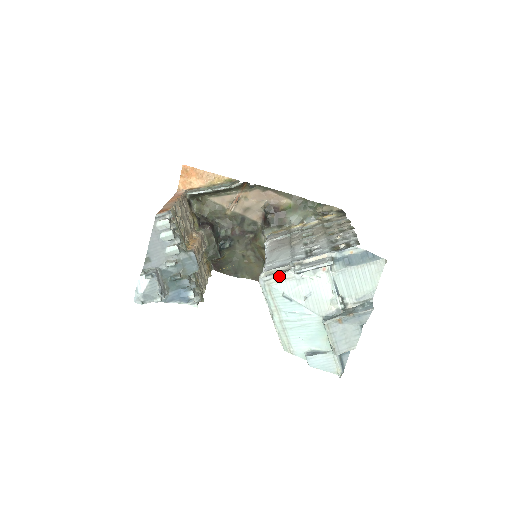
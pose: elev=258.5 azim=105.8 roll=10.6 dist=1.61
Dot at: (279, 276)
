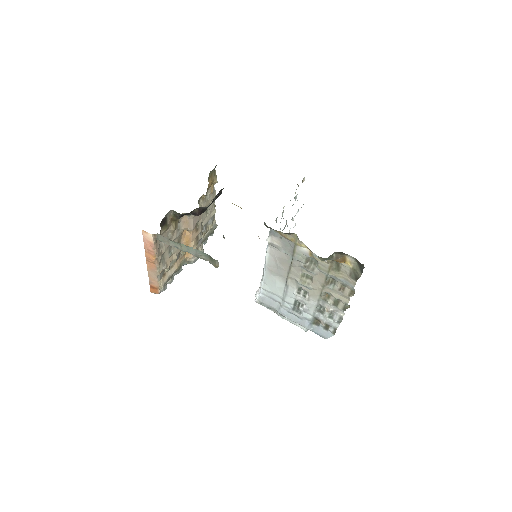
Dot at: (269, 308)
